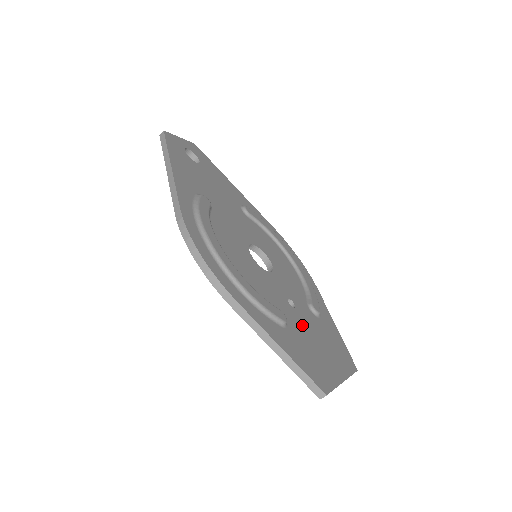
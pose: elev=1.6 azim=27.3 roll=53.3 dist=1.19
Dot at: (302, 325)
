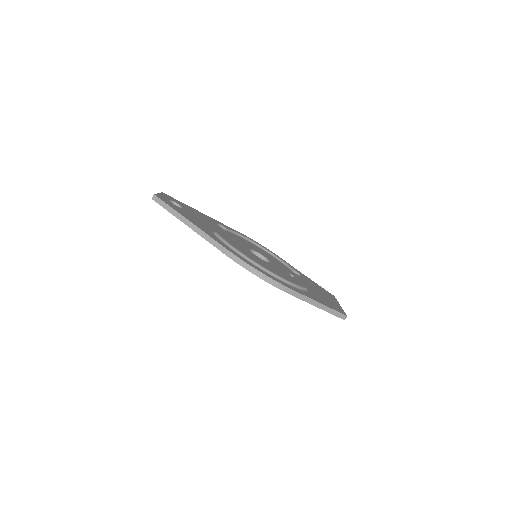
Dot at: (306, 285)
